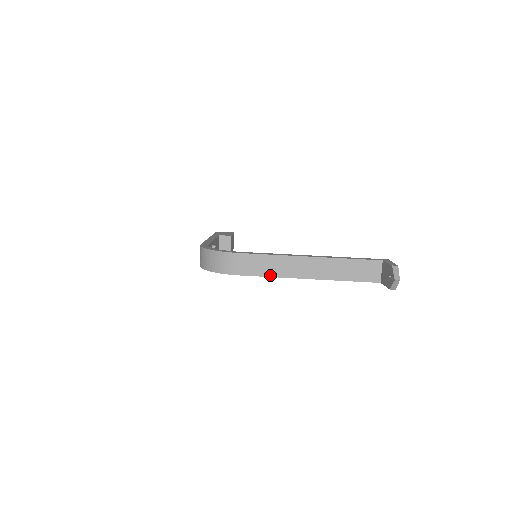
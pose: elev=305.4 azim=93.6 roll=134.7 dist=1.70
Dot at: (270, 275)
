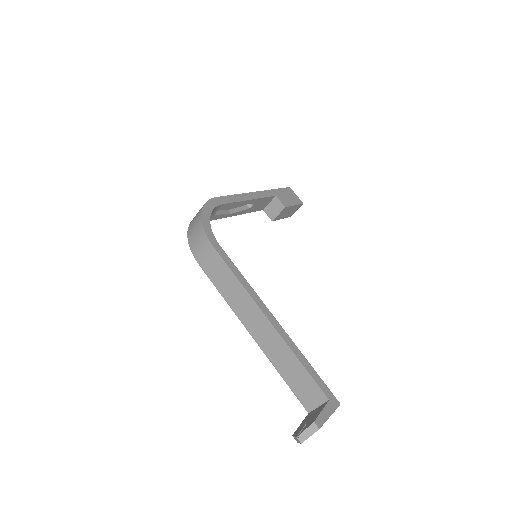
Dot at: (223, 294)
